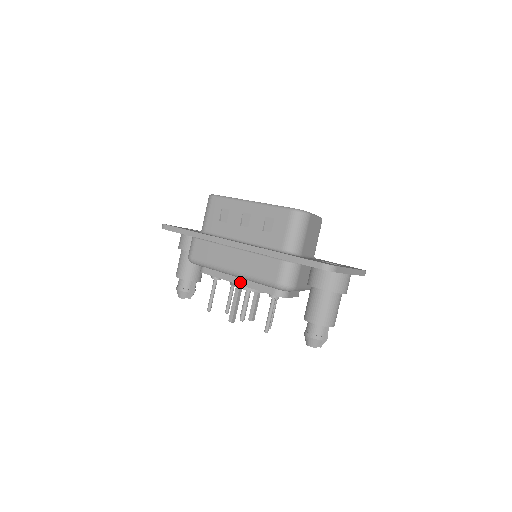
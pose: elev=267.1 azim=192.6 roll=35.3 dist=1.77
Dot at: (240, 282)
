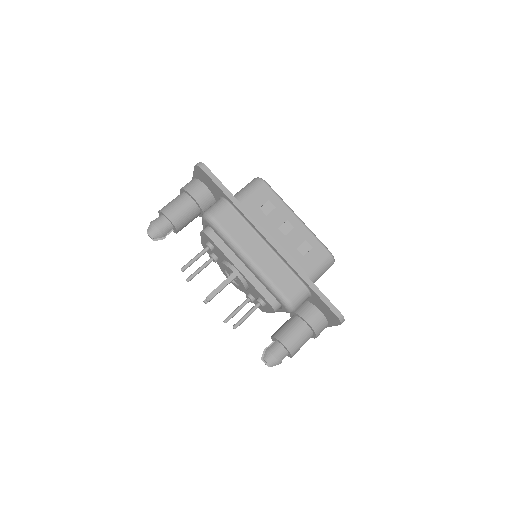
Dot at: (244, 272)
